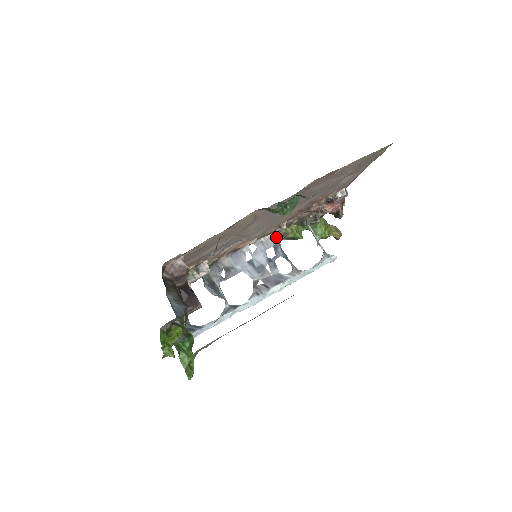
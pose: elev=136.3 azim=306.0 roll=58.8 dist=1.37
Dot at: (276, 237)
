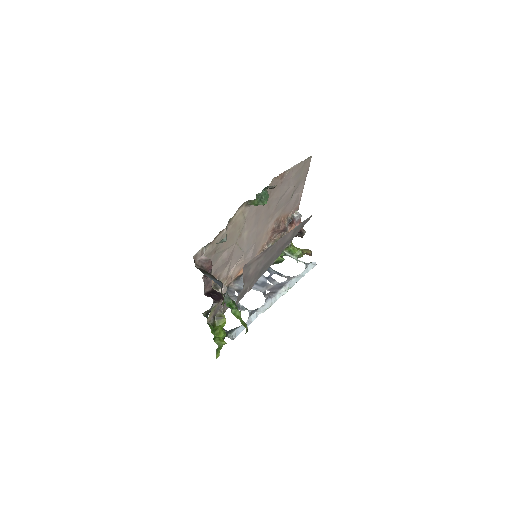
Dot at: occluded
